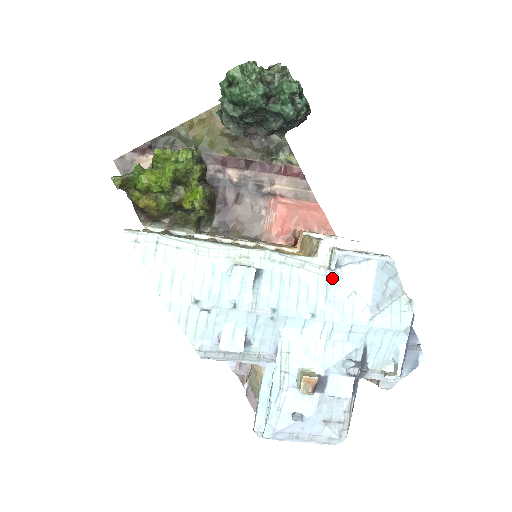
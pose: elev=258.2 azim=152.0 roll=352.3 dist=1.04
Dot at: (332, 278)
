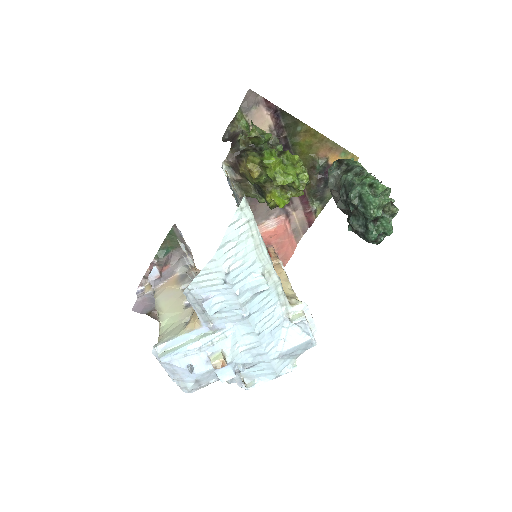
Dot at: (285, 323)
